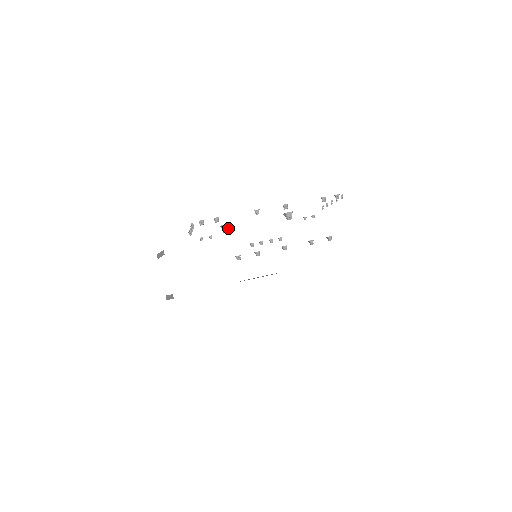
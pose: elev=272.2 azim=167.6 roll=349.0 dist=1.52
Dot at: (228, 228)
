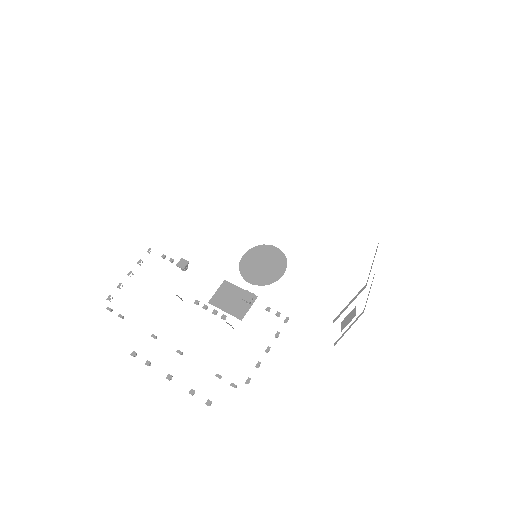
Dot at: (184, 269)
